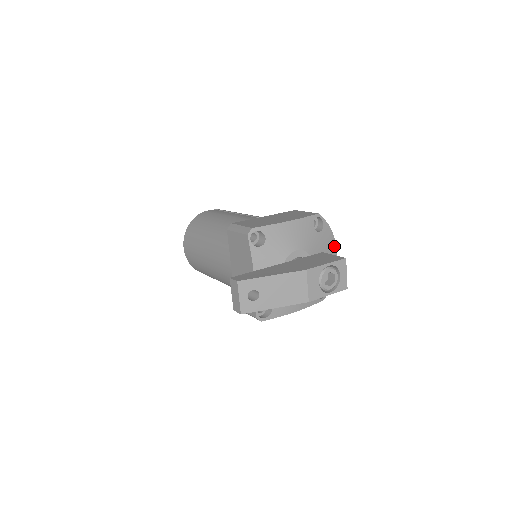
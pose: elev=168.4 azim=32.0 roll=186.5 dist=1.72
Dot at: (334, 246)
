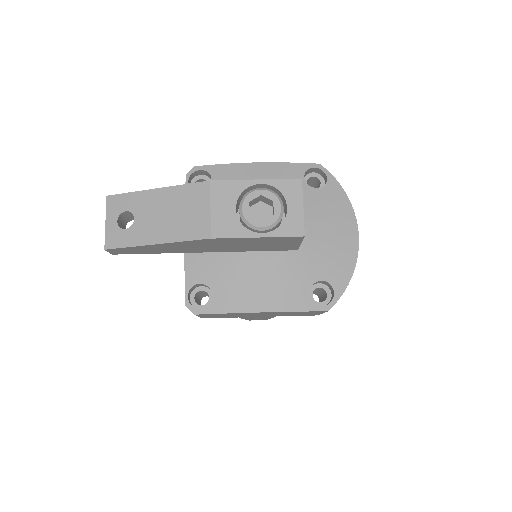
Dot at: (351, 220)
